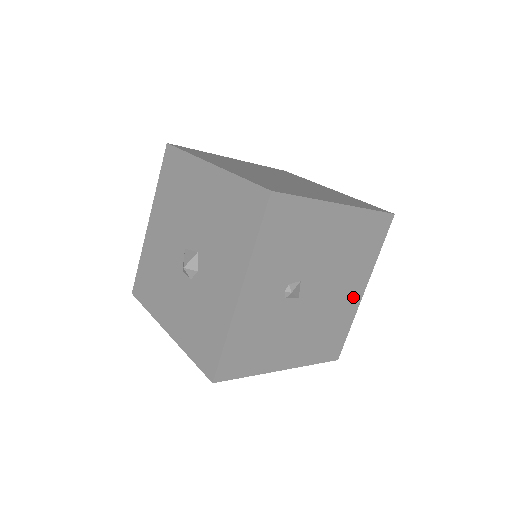
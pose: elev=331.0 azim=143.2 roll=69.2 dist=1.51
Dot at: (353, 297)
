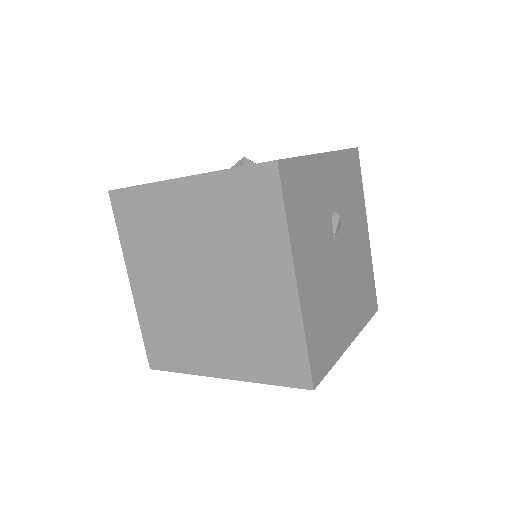
Dot at: (346, 330)
